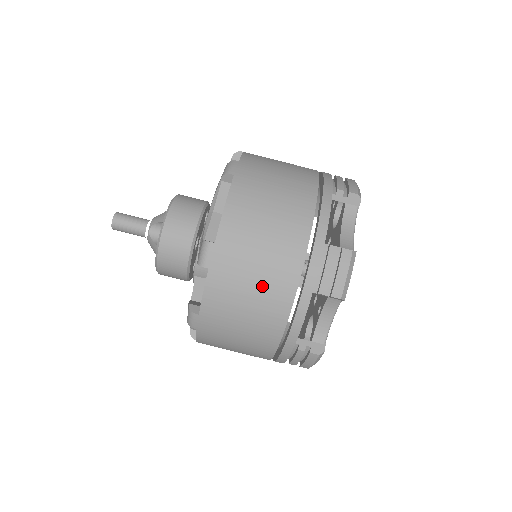
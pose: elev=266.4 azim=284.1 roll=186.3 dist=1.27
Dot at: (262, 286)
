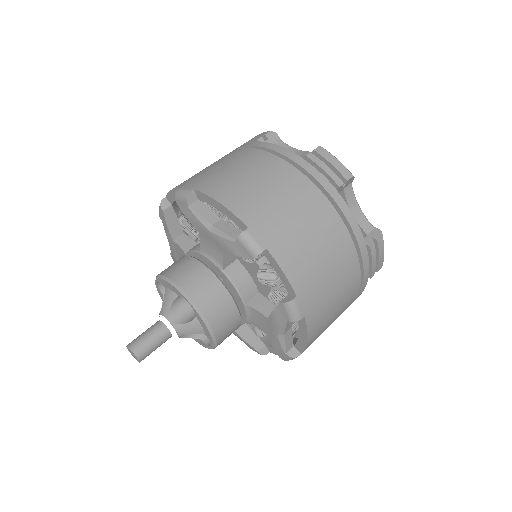
Dot at: (308, 221)
